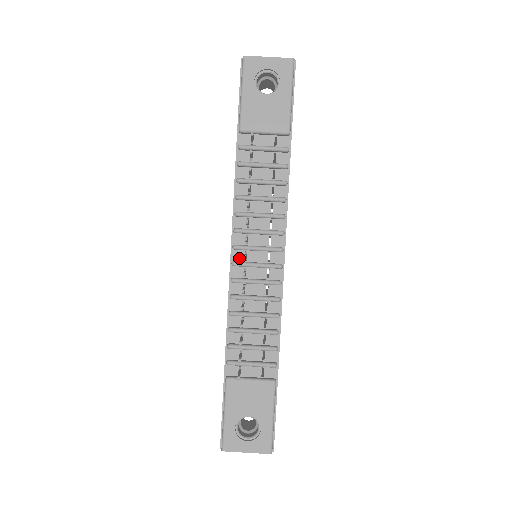
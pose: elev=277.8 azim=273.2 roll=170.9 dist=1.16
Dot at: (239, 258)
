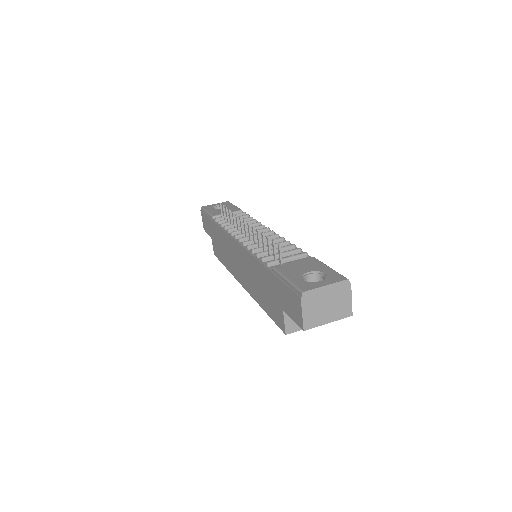
Dot at: occluded
